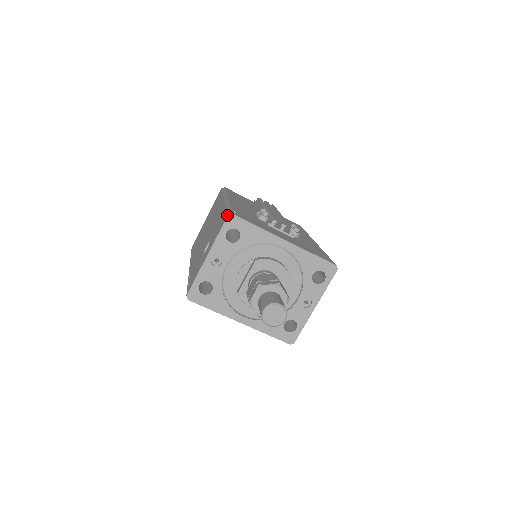
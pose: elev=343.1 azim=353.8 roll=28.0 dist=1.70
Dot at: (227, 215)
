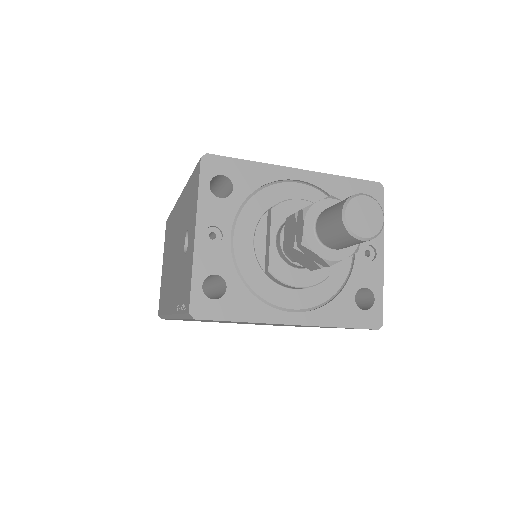
Dot at: (199, 160)
